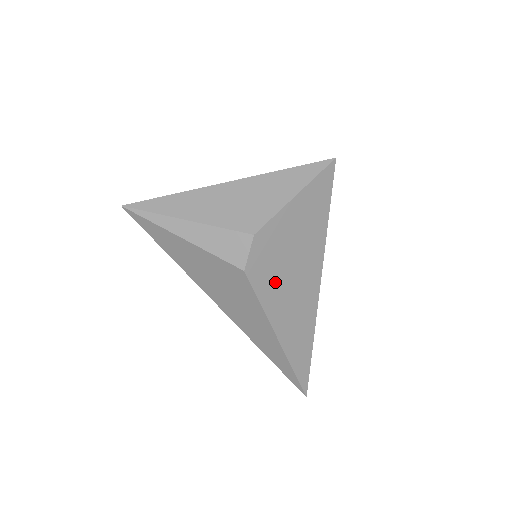
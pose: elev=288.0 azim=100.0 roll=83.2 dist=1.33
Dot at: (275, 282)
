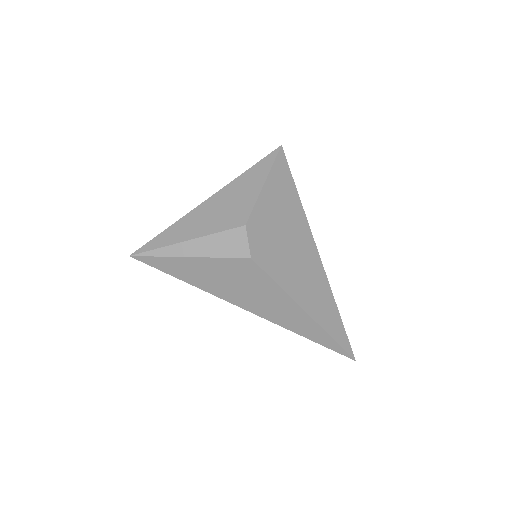
Dot at: (280, 261)
